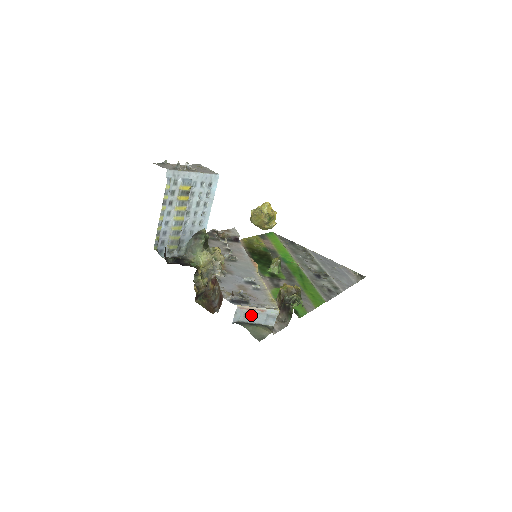
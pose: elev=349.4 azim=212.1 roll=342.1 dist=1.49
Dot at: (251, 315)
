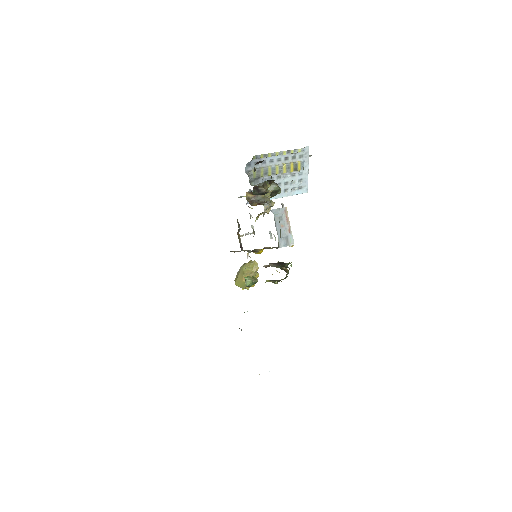
Dot at: (282, 223)
